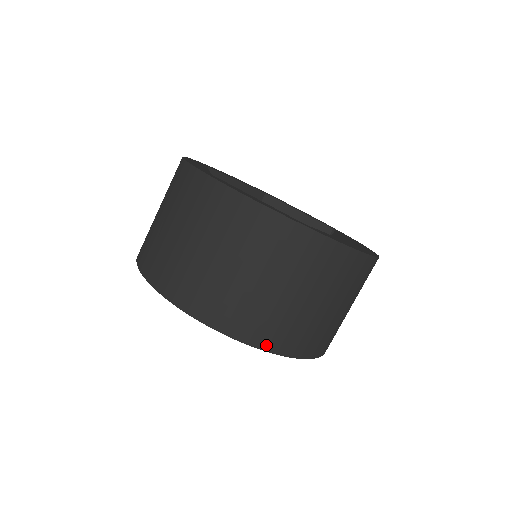
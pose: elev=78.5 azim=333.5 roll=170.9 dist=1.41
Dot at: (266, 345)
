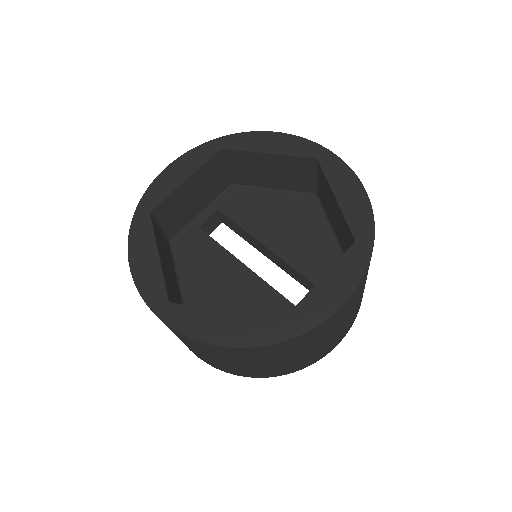
Dot at: (200, 358)
